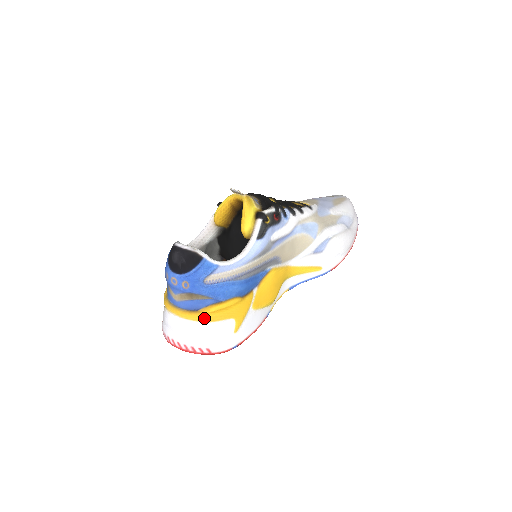
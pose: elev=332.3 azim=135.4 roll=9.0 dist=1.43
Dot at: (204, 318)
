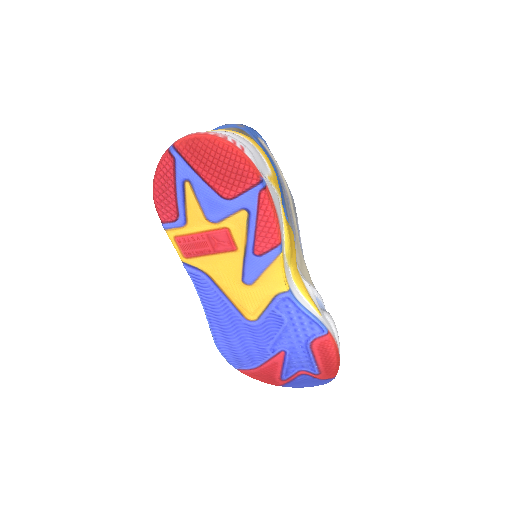
Dot at: (250, 138)
